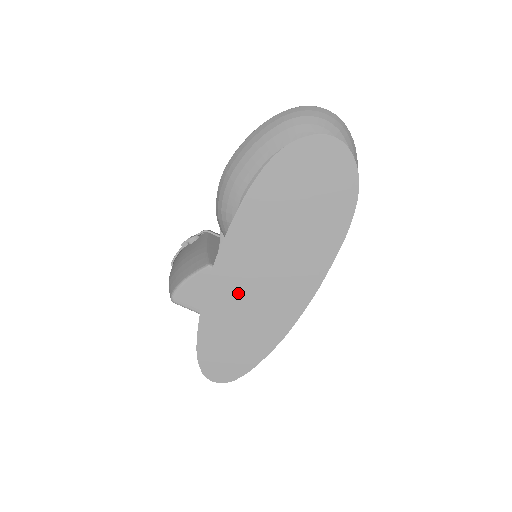
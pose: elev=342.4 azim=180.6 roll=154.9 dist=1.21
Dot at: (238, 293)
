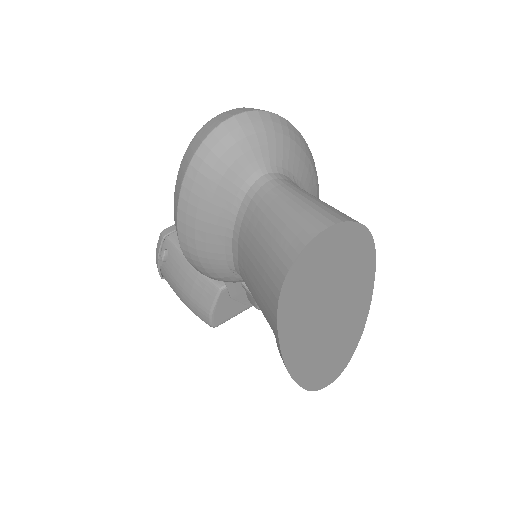
Dot at: (314, 353)
